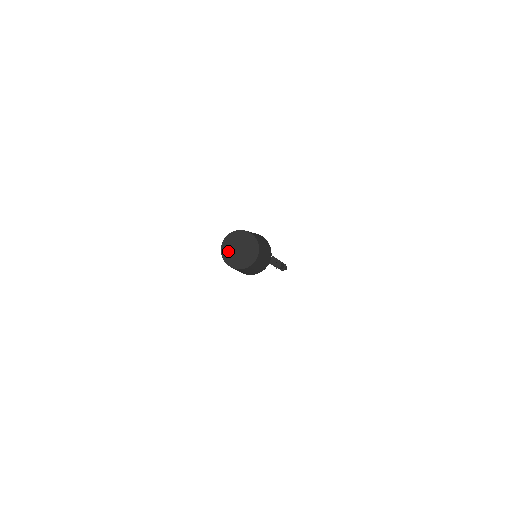
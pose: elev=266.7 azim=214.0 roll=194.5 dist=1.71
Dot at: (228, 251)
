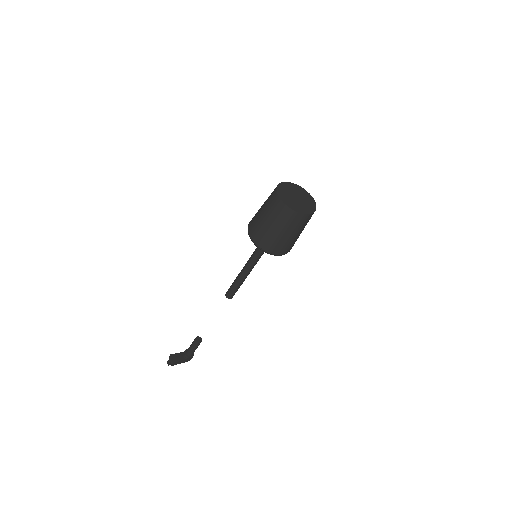
Dot at: (293, 204)
